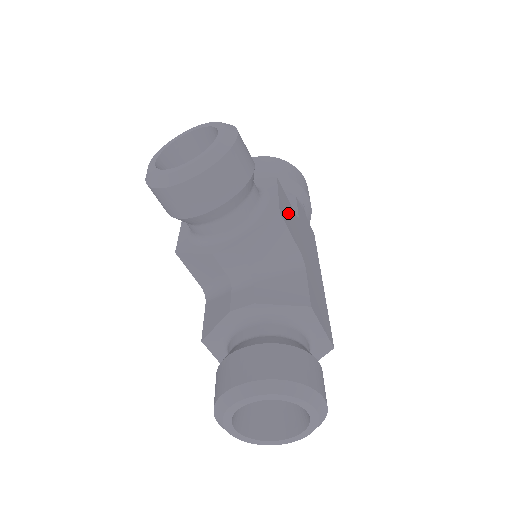
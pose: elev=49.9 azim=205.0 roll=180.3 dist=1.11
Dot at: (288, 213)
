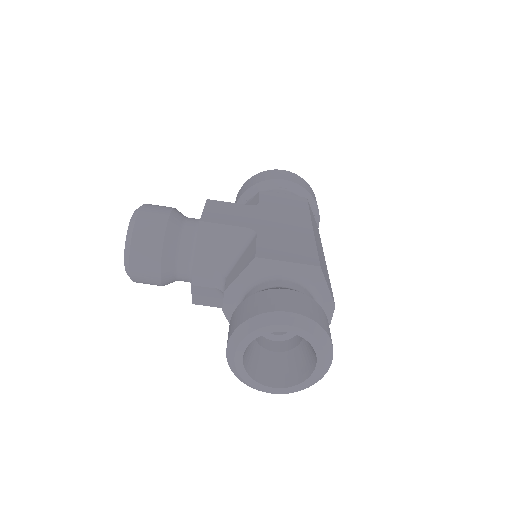
Dot at: (225, 212)
